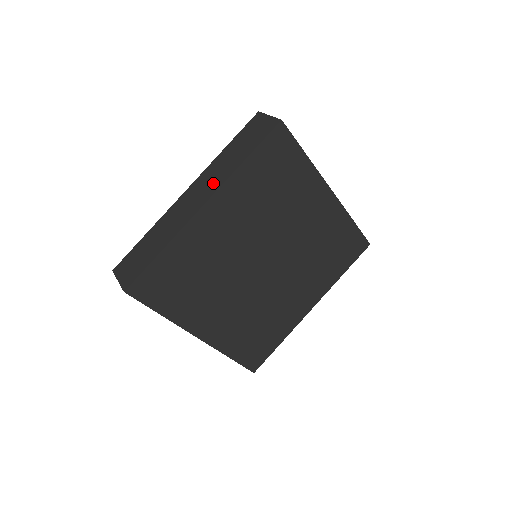
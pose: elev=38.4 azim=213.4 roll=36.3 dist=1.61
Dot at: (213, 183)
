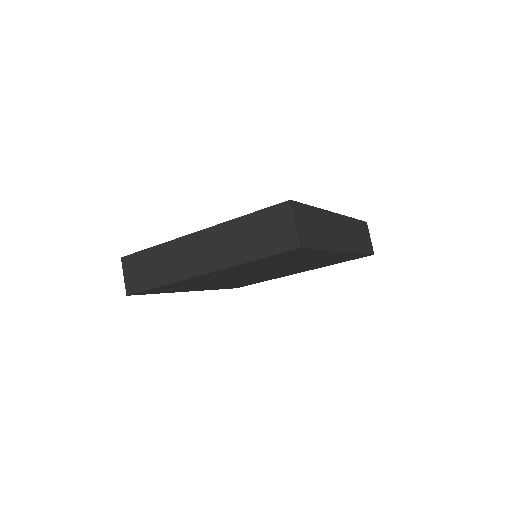
Dot at: (218, 256)
